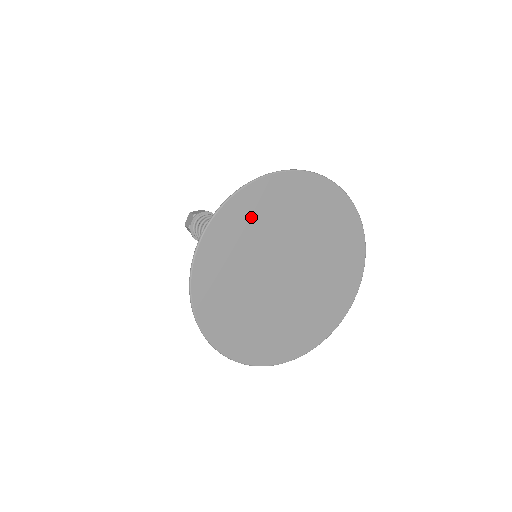
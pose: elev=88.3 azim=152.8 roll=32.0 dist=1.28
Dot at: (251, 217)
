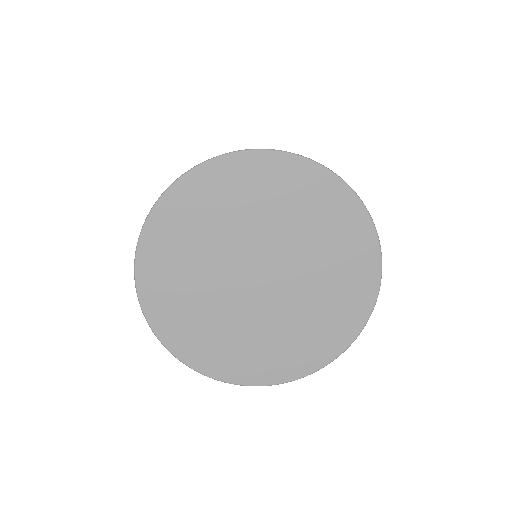
Dot at: (171, 256)
